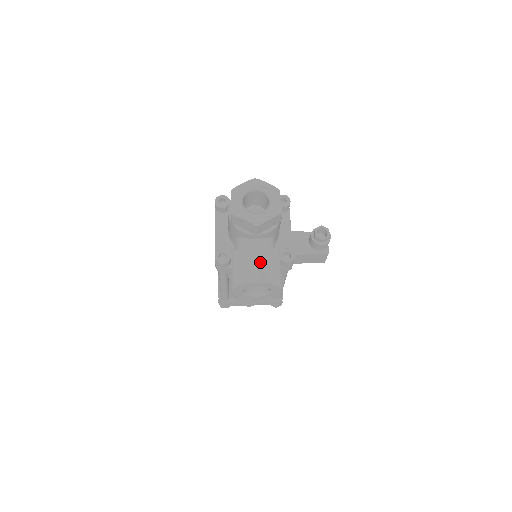
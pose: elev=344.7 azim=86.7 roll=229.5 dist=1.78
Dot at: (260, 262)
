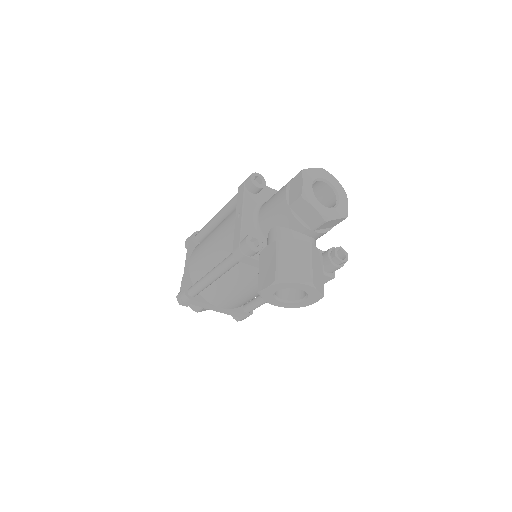
Dot at: (313, 263)
